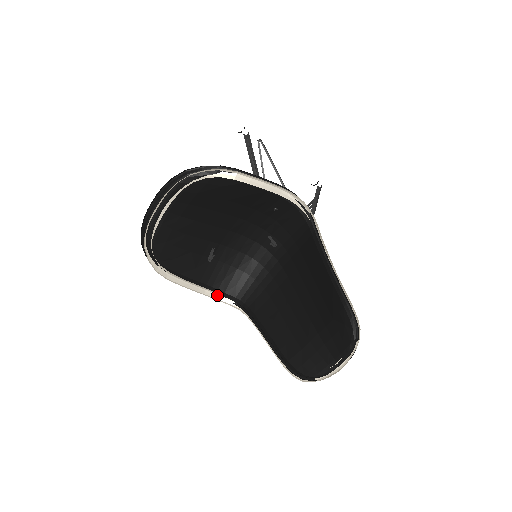
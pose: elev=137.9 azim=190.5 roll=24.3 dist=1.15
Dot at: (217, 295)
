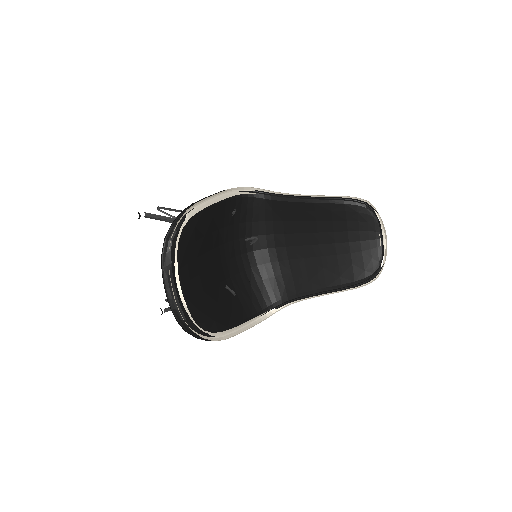
Dot at: (260, 318)
